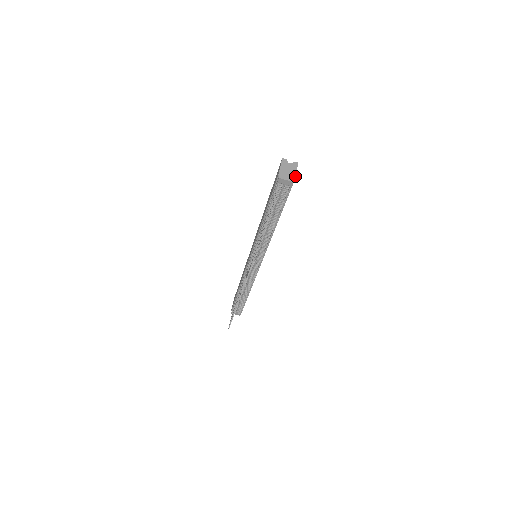
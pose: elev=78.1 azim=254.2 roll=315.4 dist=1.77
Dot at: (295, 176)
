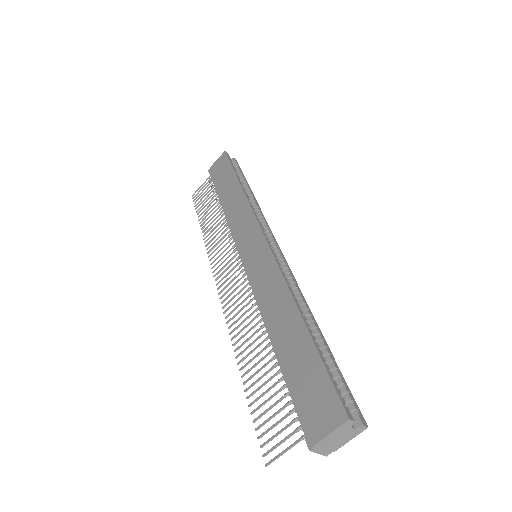
Dot at: occluded
